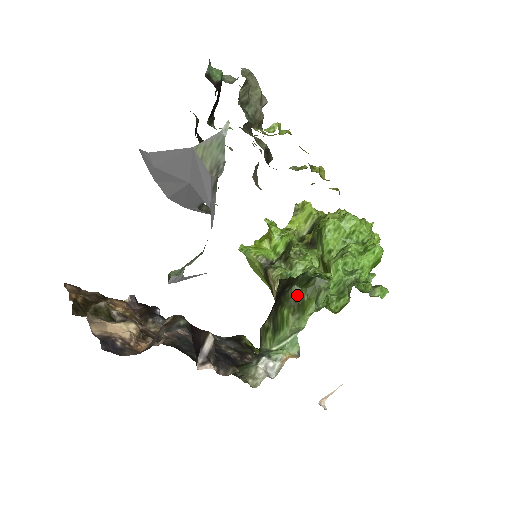
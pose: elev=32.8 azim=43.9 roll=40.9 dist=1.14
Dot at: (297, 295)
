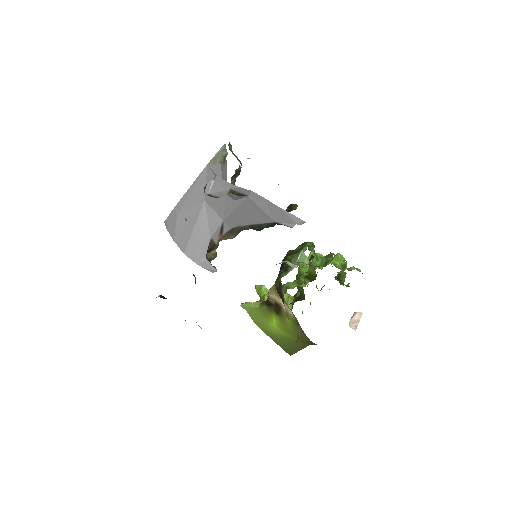
Dot at: (293, 251)
